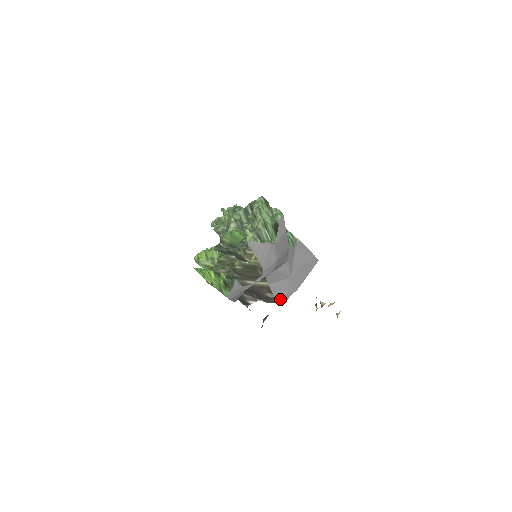
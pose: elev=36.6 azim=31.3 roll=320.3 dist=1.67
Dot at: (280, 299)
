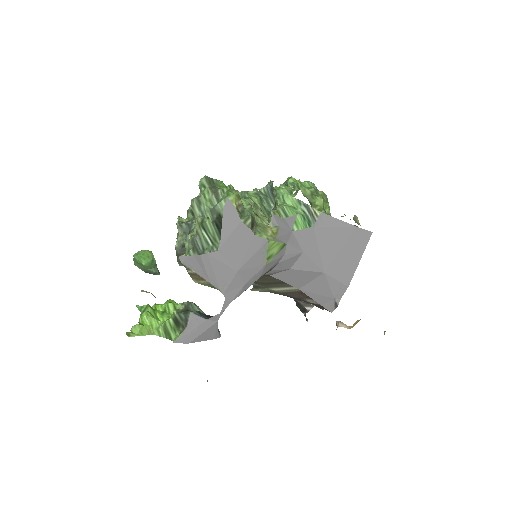
Dot at: (327, 305)
